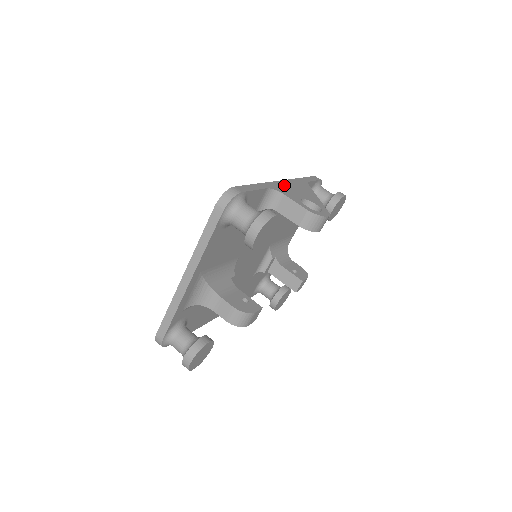
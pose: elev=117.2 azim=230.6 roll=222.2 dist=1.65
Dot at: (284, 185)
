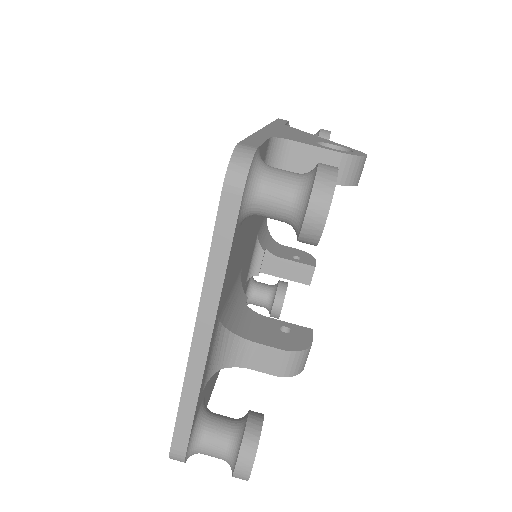
Dot at: (276, 131)
